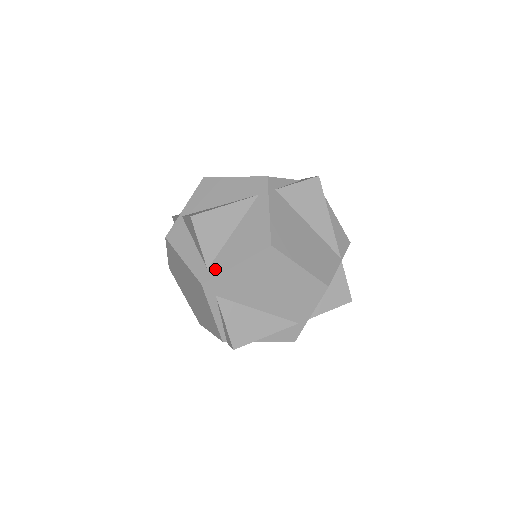
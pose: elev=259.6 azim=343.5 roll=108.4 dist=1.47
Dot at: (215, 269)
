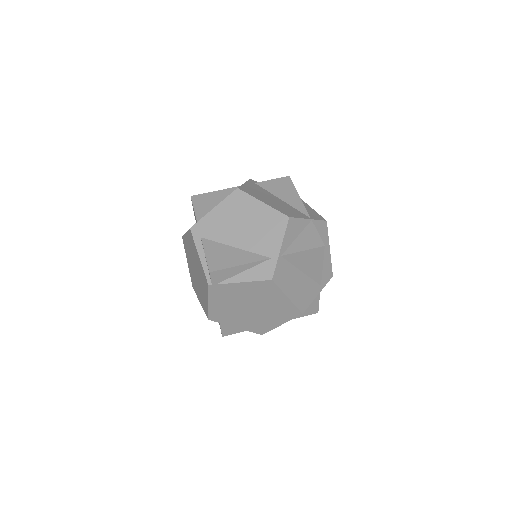
Dot at: occluded
